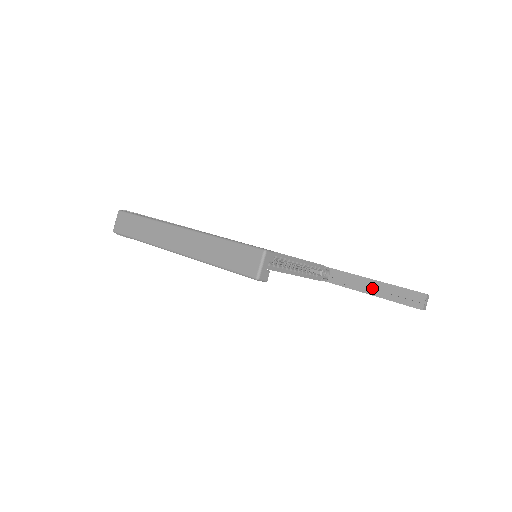
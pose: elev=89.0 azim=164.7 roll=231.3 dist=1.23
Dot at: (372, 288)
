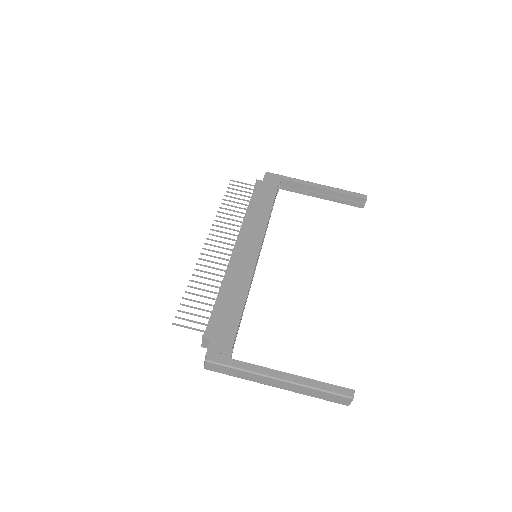
Dot at: (321, 193)
